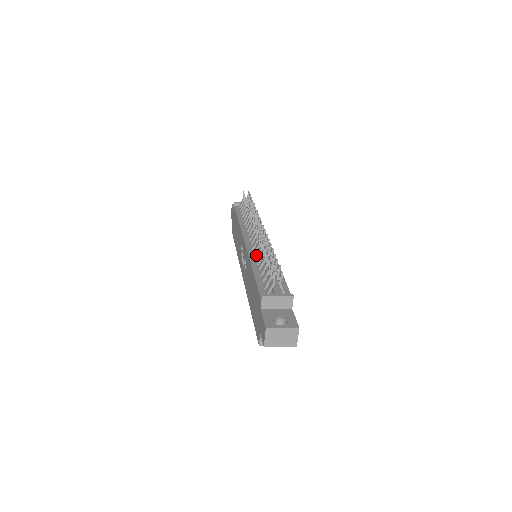
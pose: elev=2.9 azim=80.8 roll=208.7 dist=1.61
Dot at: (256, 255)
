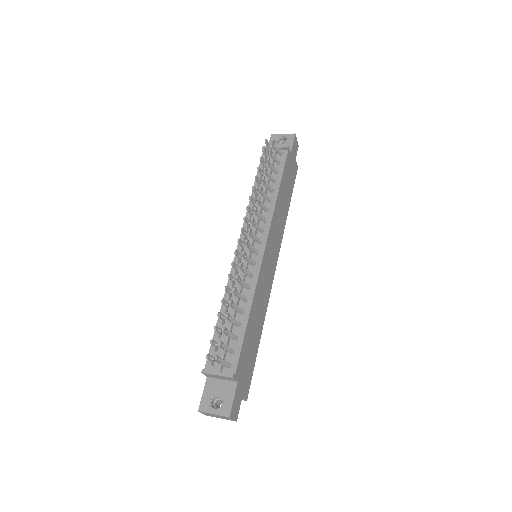
Dot at: (232, 285)
